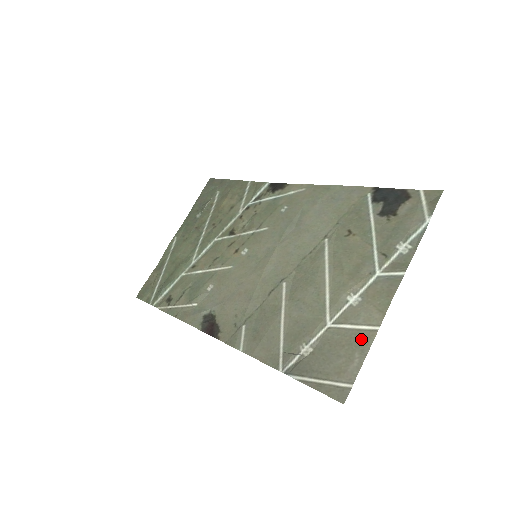
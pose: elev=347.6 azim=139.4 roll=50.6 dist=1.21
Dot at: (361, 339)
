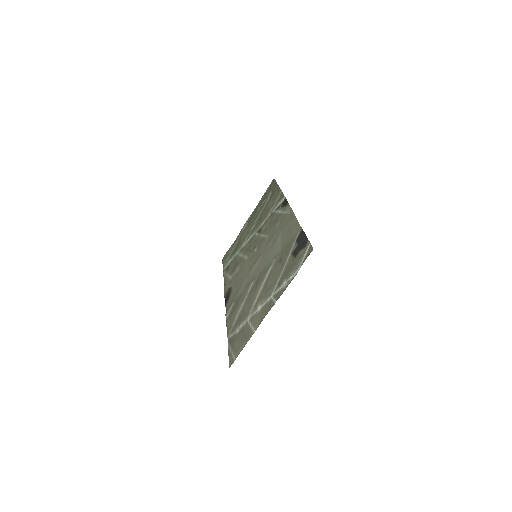
Dot at: (249, 335)
